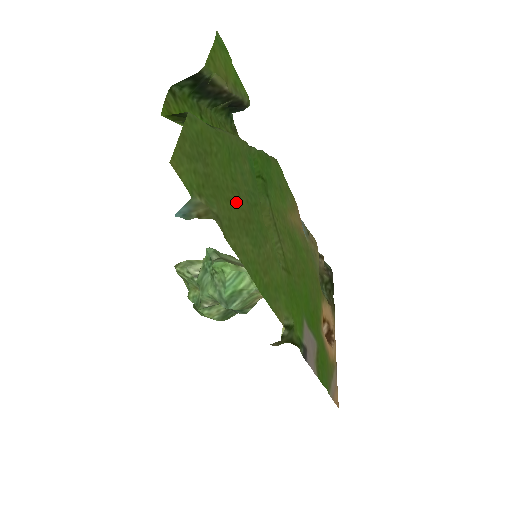
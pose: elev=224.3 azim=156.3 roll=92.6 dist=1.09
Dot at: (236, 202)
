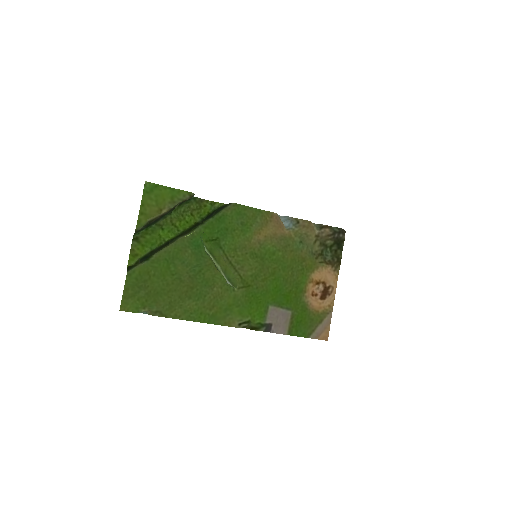
Dot at: (177, 286)
